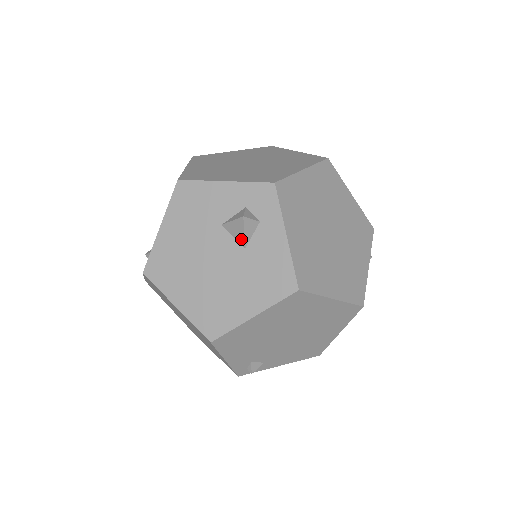
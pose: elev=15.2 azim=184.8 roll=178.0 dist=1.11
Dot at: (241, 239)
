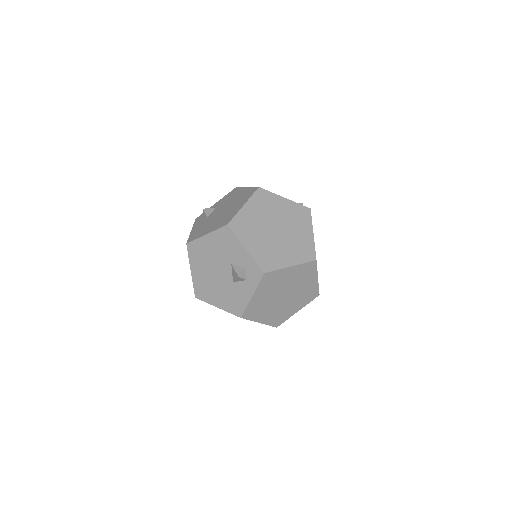
Dot at: (234, 278)
